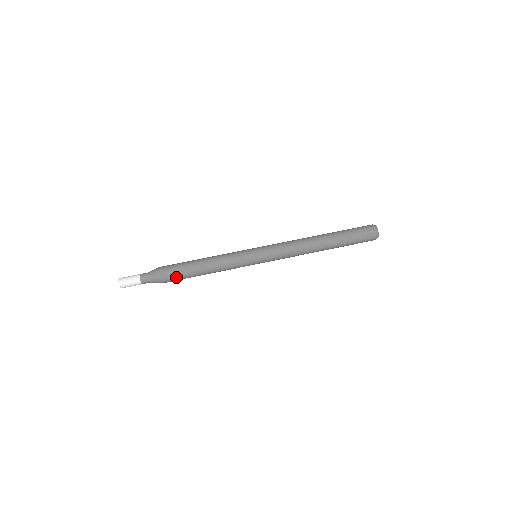
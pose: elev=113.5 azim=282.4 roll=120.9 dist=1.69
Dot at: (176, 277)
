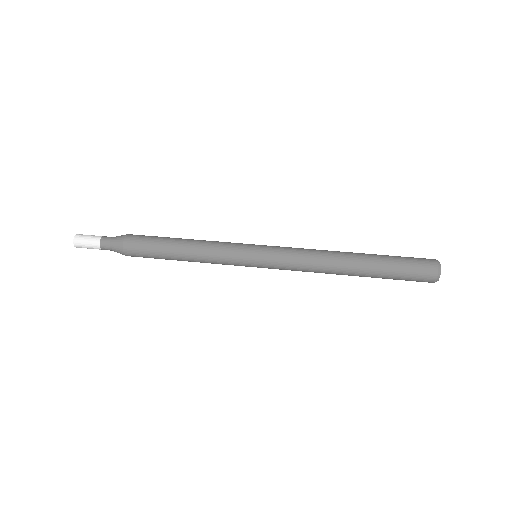
Dot at: (144, 255)
